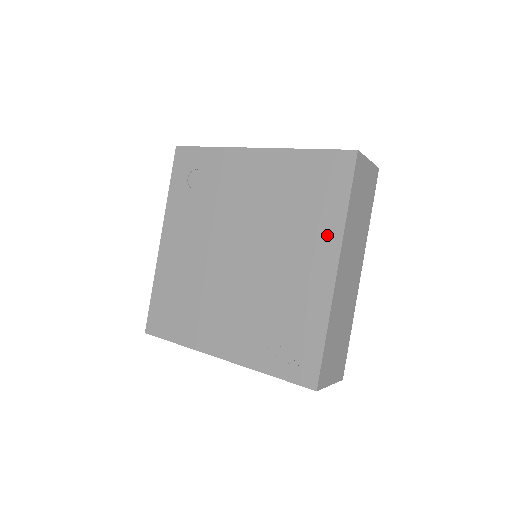
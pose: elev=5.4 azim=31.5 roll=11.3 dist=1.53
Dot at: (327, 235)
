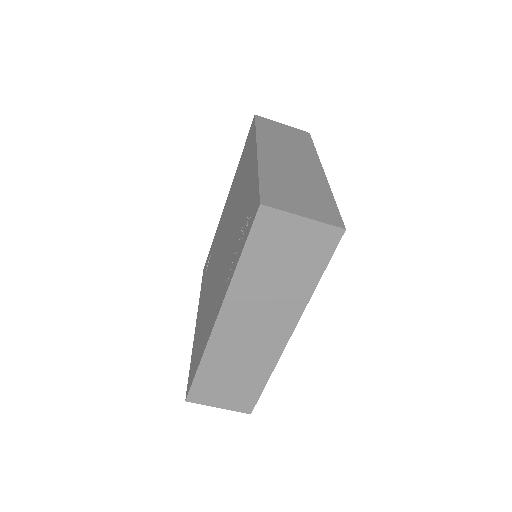
Dot at: (251, 153)
